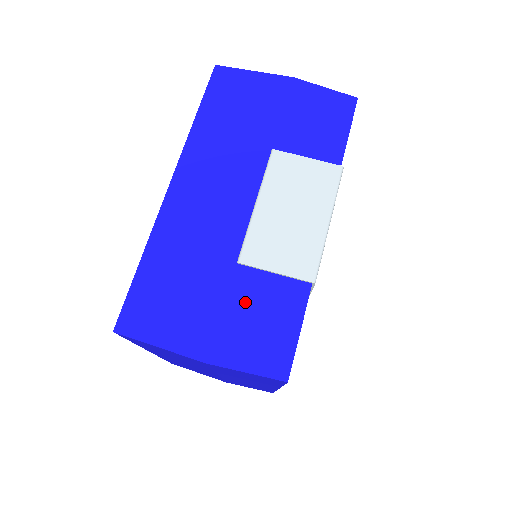
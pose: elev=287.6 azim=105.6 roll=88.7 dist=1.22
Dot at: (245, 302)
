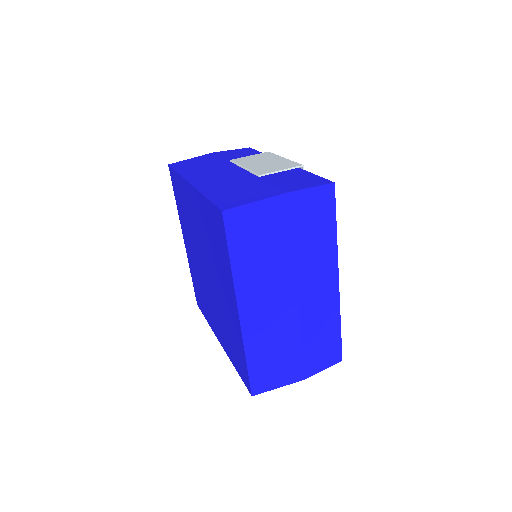
Dot at: (279, 180)
